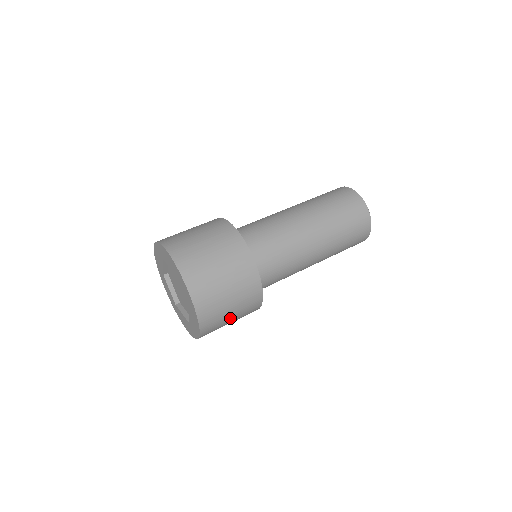
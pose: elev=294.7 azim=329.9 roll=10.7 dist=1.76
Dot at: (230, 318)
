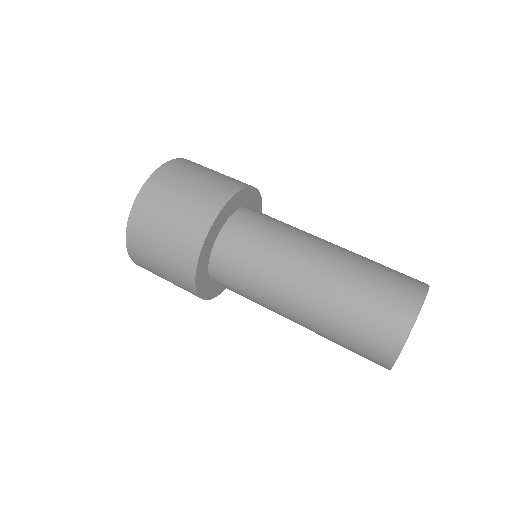
Dot at: (163, 230)
